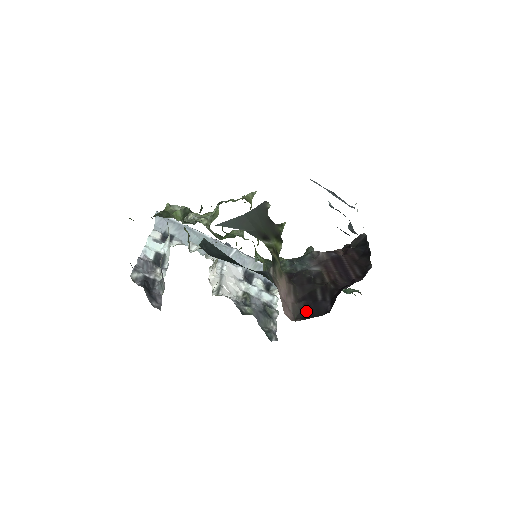
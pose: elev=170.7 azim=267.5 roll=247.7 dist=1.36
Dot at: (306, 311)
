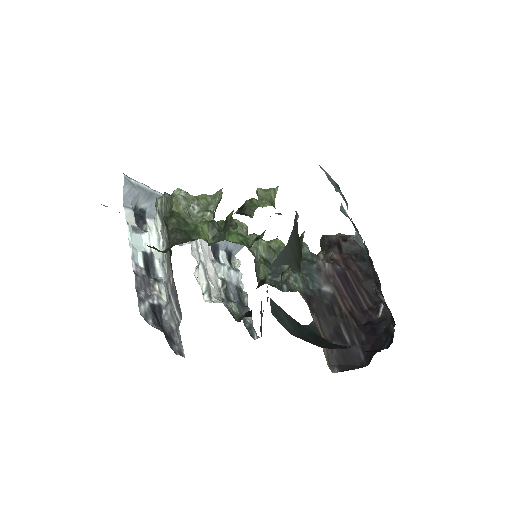
Dot at: (340, 357)
